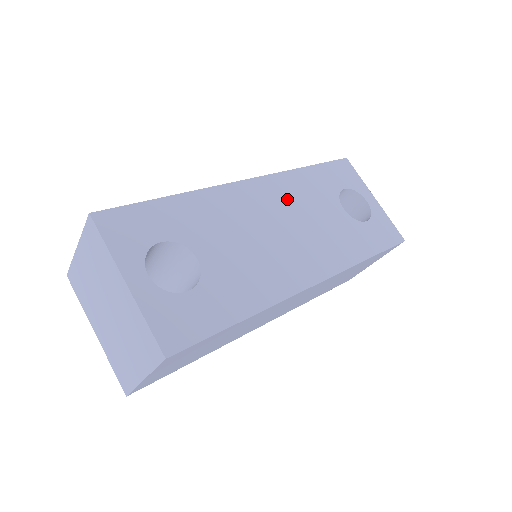
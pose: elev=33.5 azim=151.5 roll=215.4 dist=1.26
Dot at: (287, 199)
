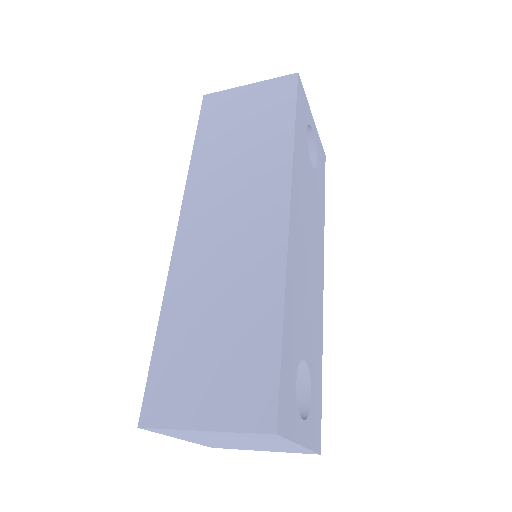
Dot at: (302, 205)
